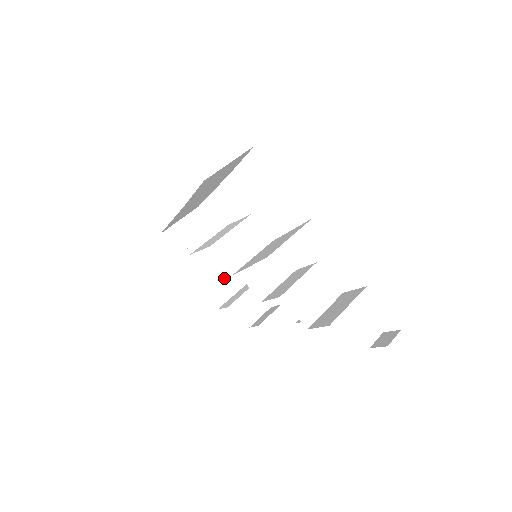
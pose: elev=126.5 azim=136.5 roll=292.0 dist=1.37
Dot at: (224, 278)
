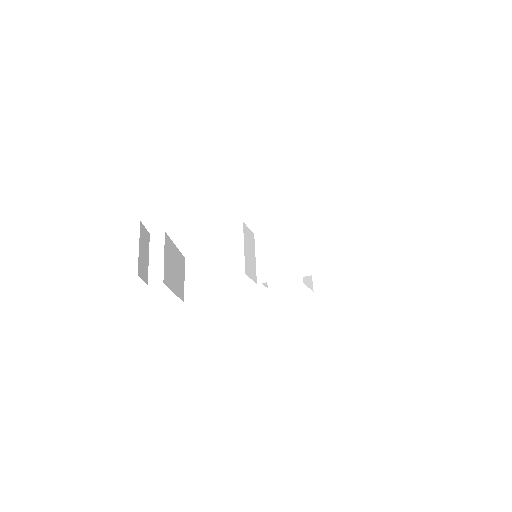
Dot at: (179, 275)
